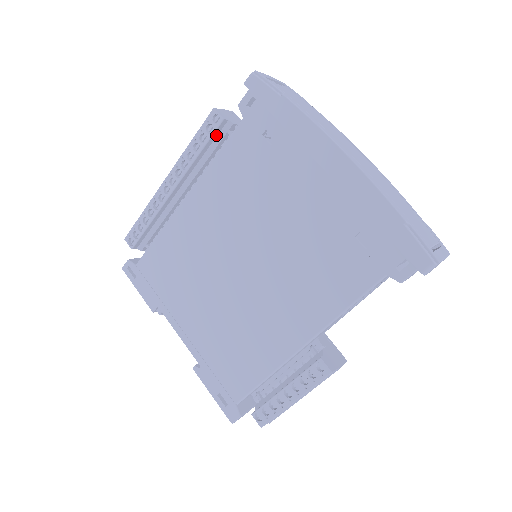
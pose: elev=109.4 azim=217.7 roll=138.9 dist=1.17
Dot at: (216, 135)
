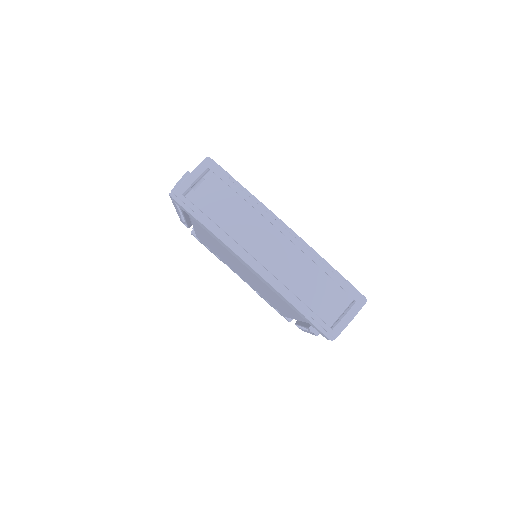
Dot at: occluded
